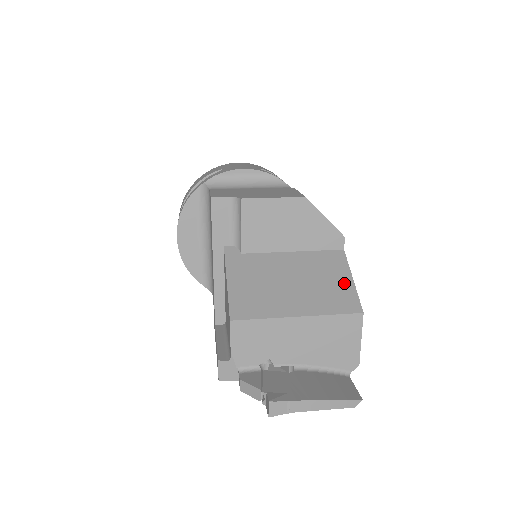
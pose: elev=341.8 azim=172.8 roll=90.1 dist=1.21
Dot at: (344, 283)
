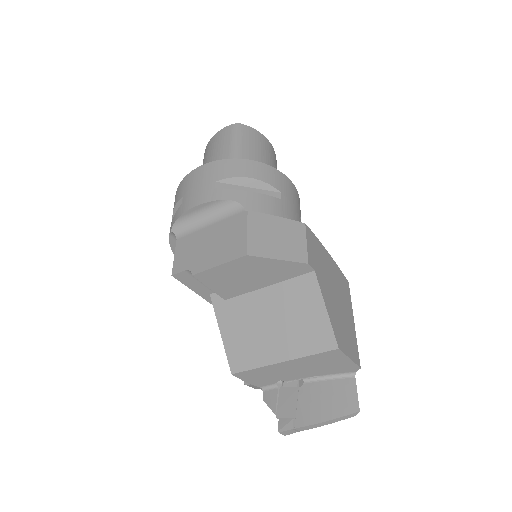
Dot at: (318, 316)
